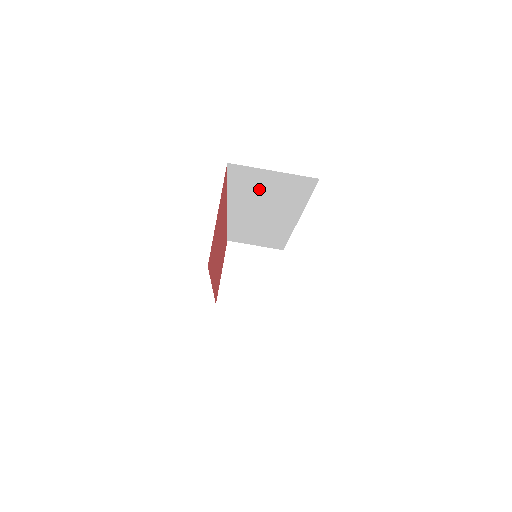
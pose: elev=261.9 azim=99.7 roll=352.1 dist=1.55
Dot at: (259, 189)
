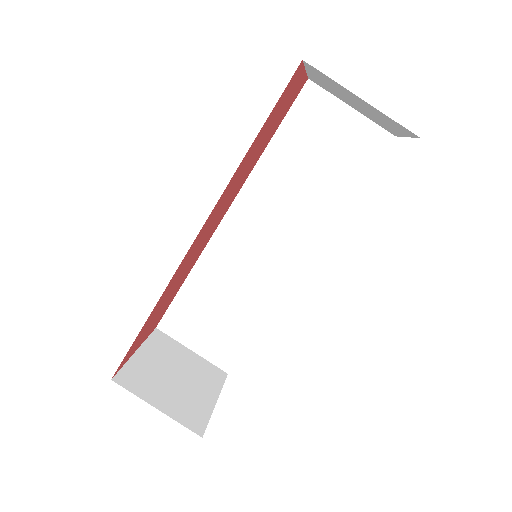
Dot at: (308, 154)
